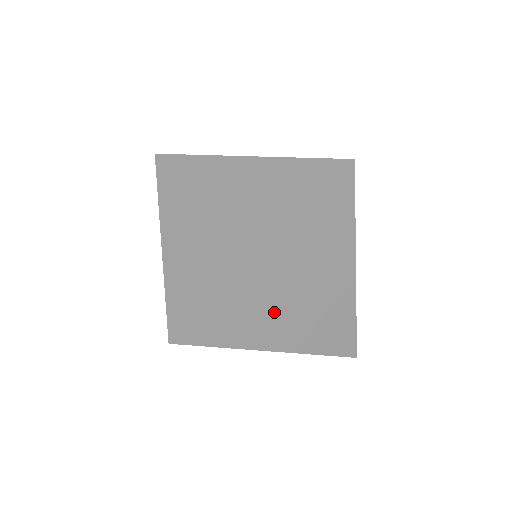
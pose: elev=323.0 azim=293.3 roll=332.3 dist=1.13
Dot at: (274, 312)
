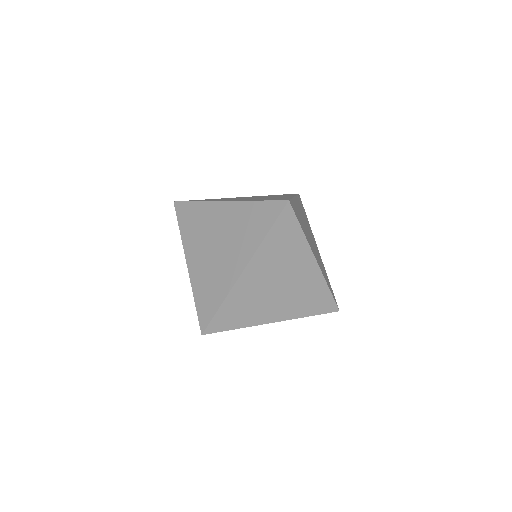
Dot at: (308, 235)
